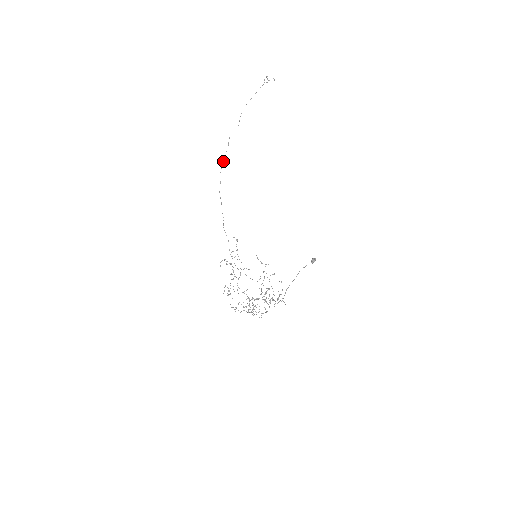
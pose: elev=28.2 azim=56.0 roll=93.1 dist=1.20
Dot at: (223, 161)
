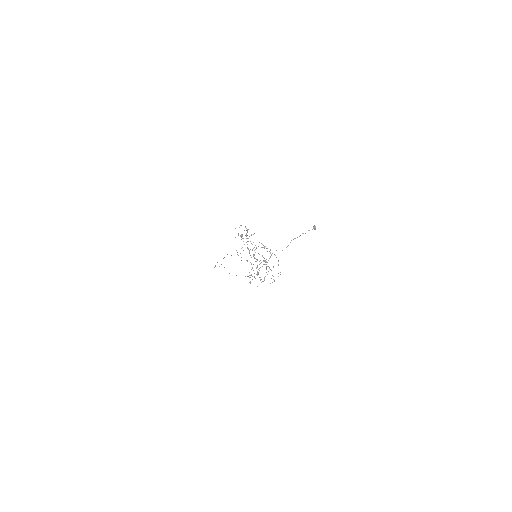
Dot at: occluded
